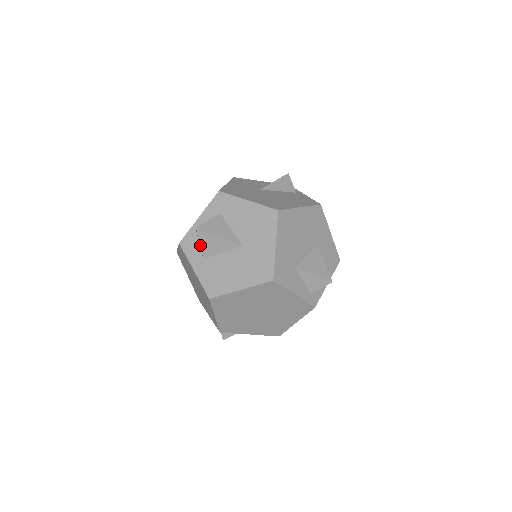
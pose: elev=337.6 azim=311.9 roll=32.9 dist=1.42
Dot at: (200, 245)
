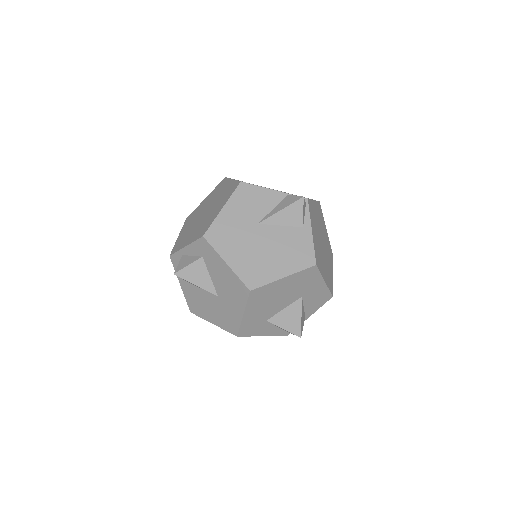
Dot at: occluded
